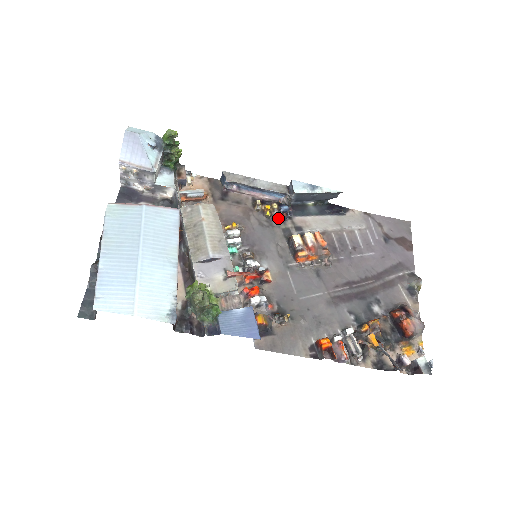
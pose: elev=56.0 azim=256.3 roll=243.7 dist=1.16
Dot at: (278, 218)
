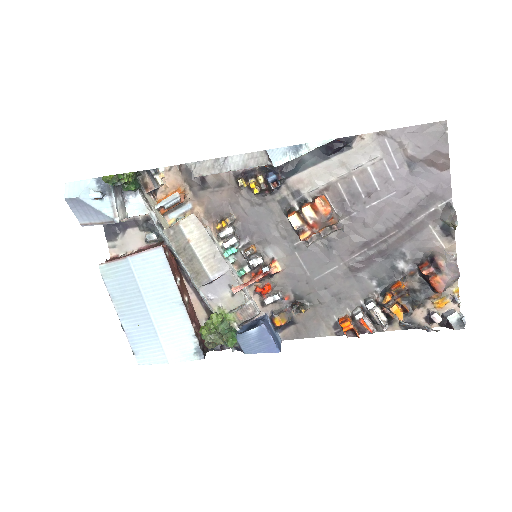
Dot at: (269, 191)
